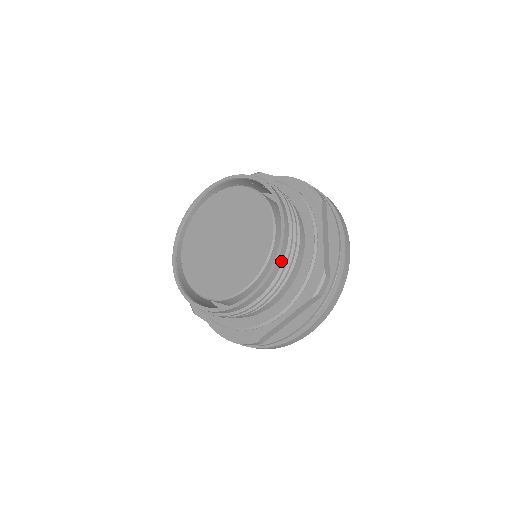
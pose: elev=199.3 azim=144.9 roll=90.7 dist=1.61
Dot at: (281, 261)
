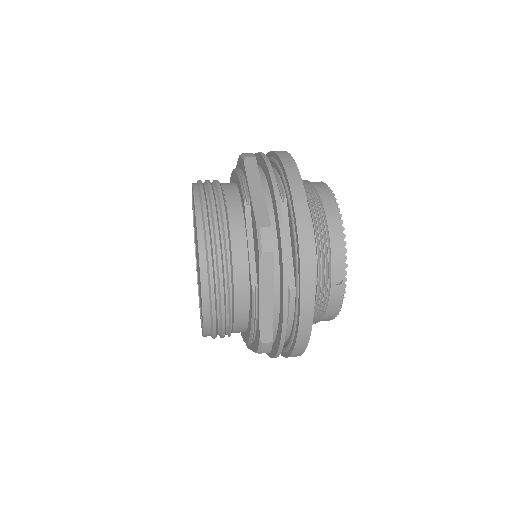
Dot at: occluded
